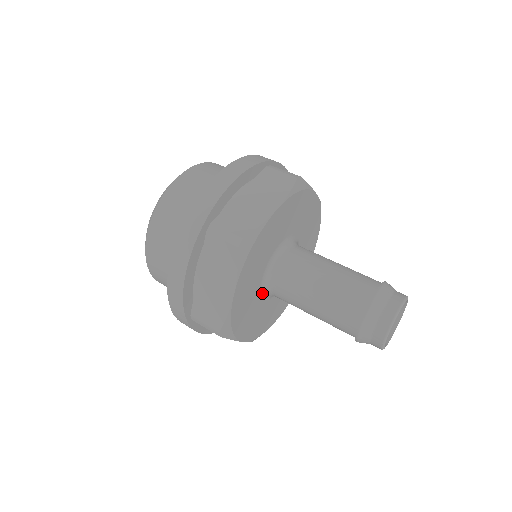
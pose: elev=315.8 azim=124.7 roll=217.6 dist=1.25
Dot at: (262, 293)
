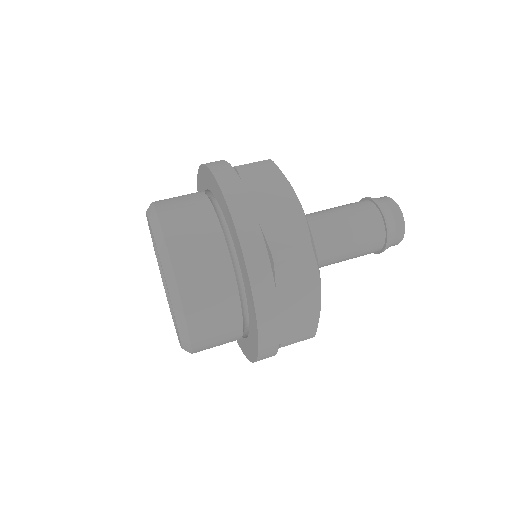
Dot at: occluded
